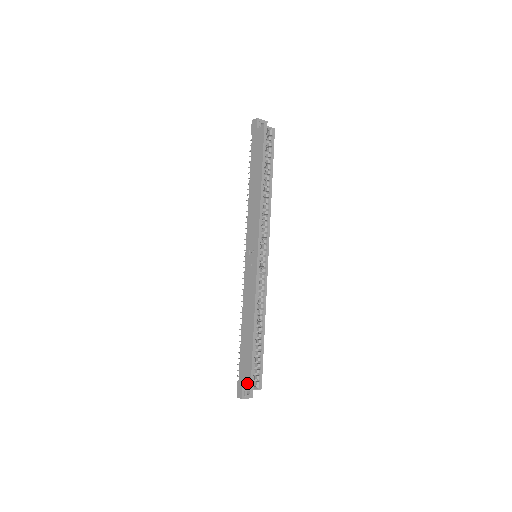
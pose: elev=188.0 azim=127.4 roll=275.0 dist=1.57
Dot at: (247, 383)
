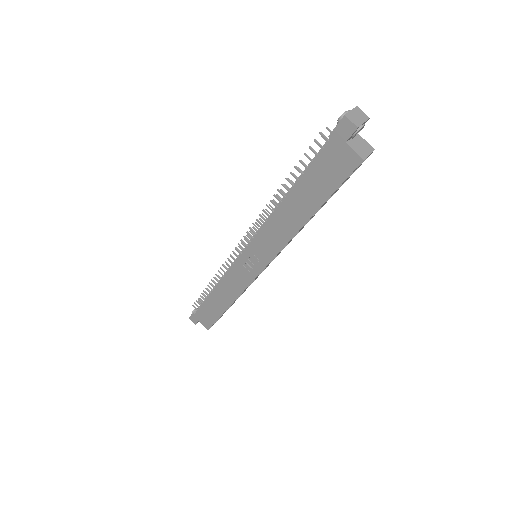
Dot at: (206, 324)
